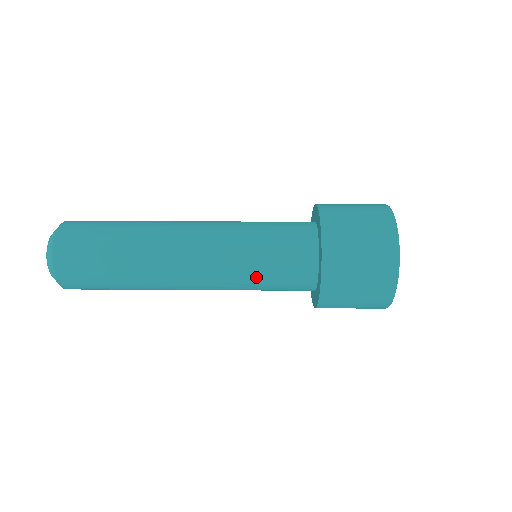
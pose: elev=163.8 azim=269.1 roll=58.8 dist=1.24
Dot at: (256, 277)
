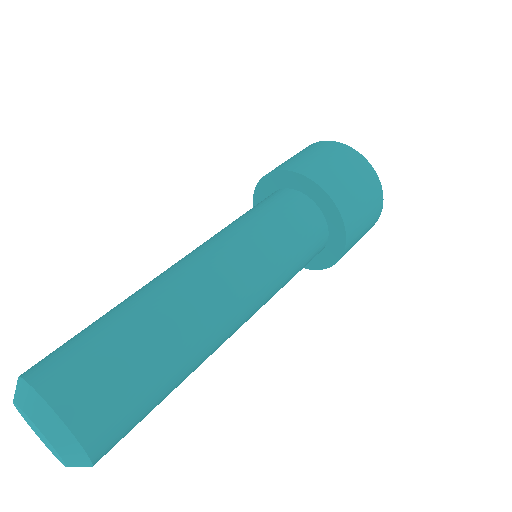
Dot at: (288, 280)
